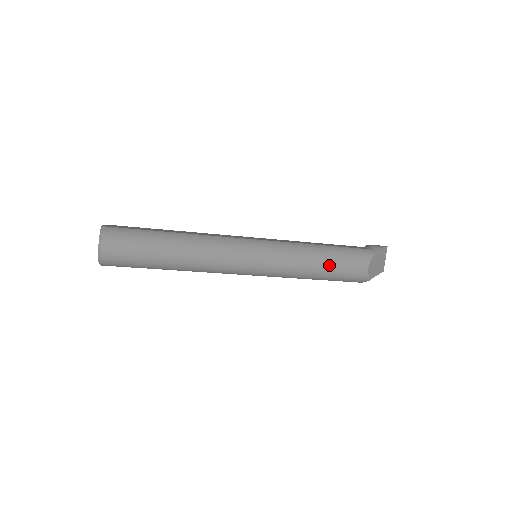
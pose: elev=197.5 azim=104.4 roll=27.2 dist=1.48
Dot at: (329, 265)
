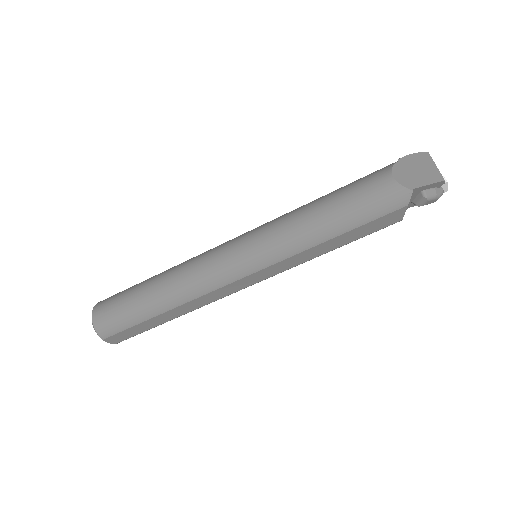
Dot at: (333, 204)
